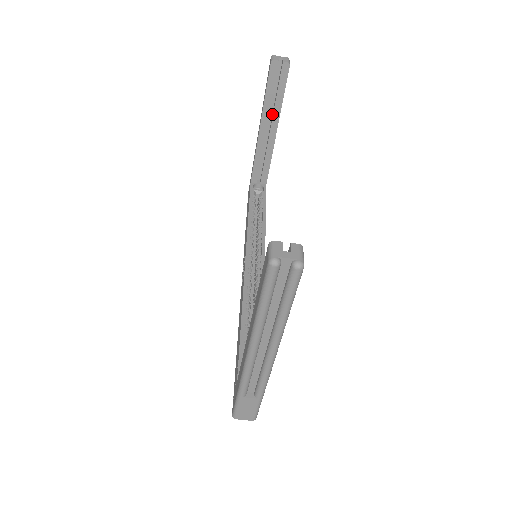
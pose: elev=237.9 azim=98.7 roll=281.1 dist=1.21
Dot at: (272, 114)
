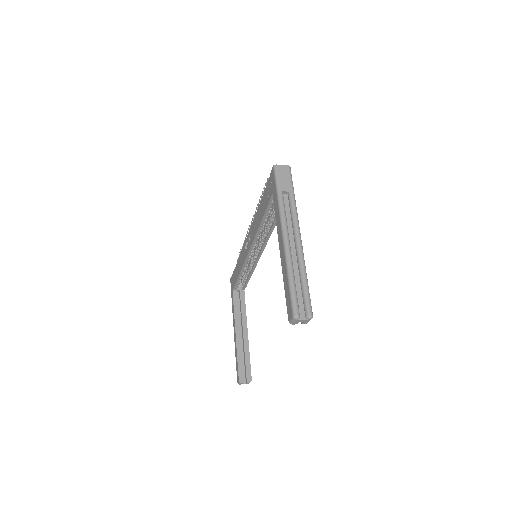
Dot at: (294, 264)
